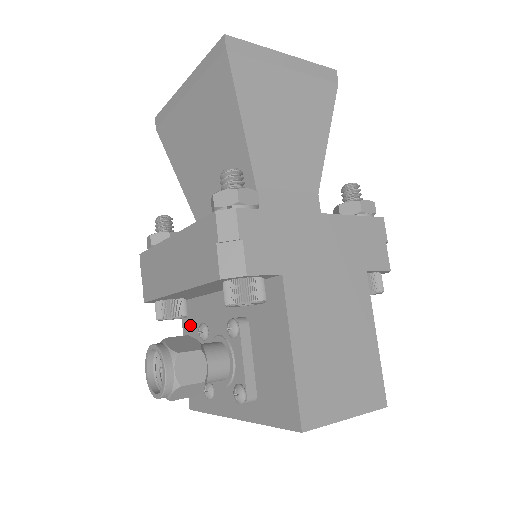
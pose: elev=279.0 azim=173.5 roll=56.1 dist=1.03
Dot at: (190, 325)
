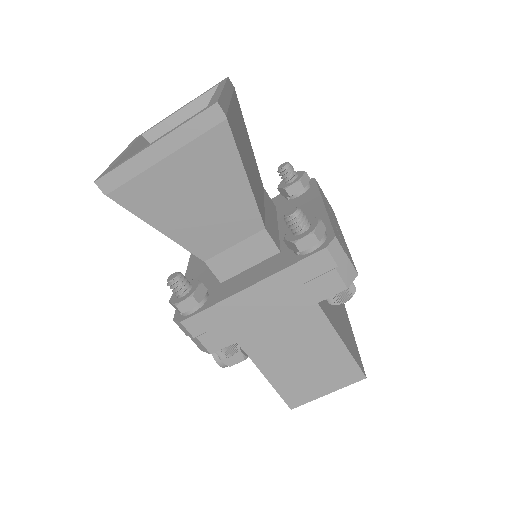
Dot at: occluded
